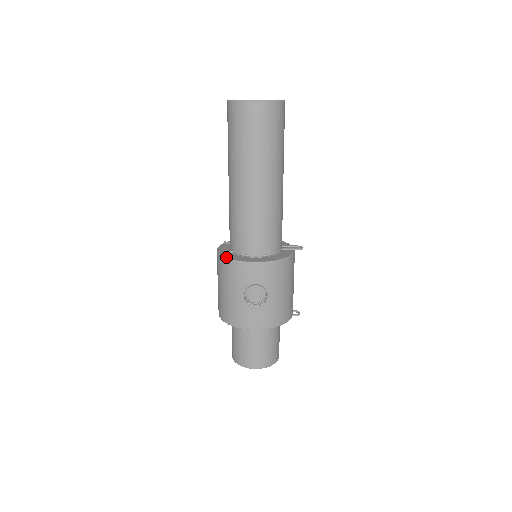
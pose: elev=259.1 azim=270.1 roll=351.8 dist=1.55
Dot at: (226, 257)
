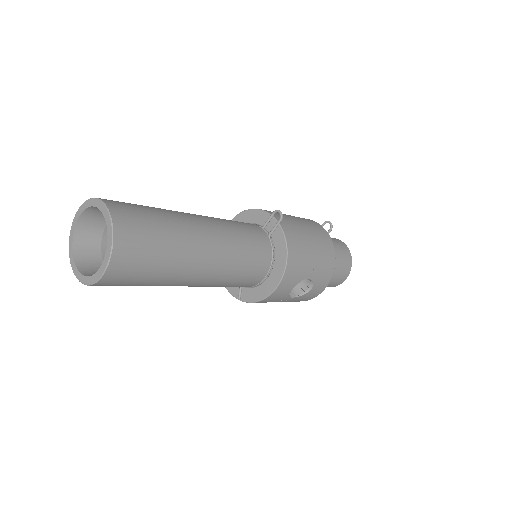
Dot at: (247, 302)
